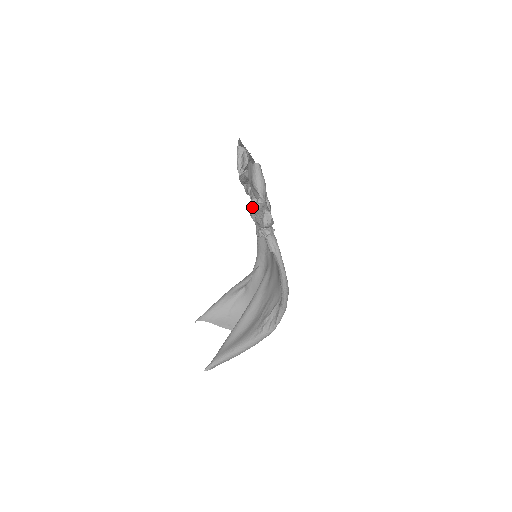
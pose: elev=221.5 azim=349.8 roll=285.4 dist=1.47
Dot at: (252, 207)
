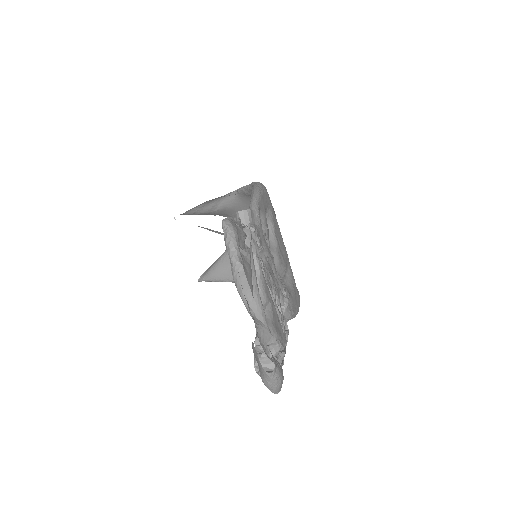
Dot at: occluded
